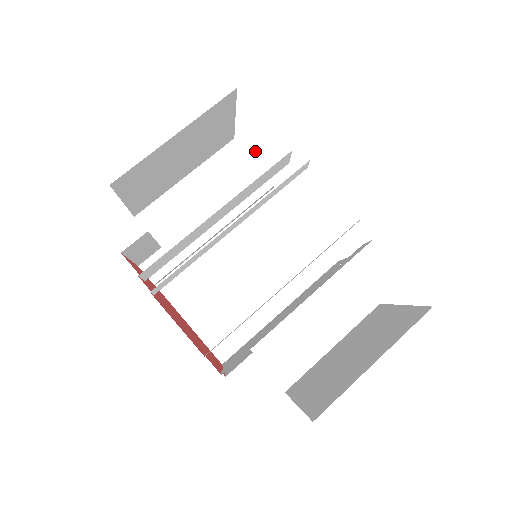
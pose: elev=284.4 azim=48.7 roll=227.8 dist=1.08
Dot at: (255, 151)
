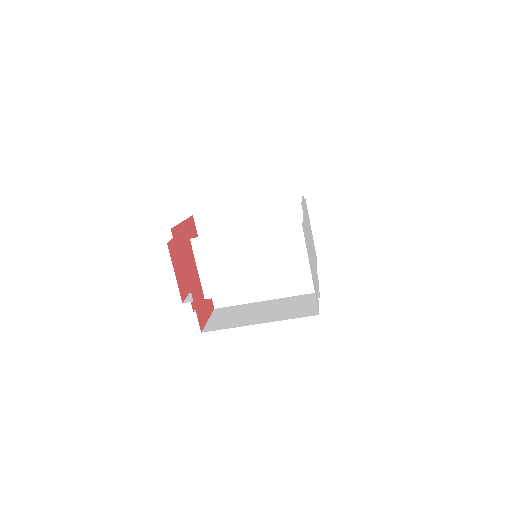
Dot at: (301, 283)
